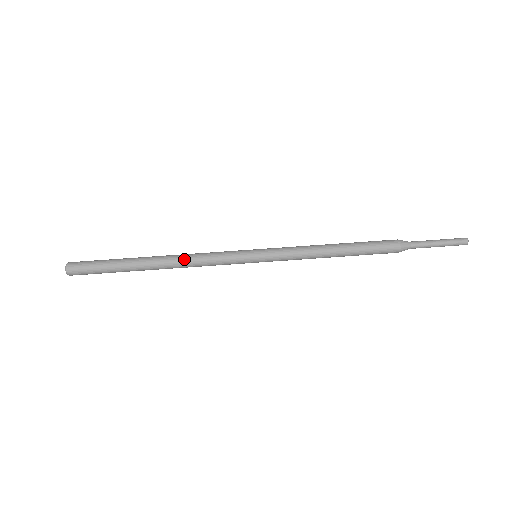
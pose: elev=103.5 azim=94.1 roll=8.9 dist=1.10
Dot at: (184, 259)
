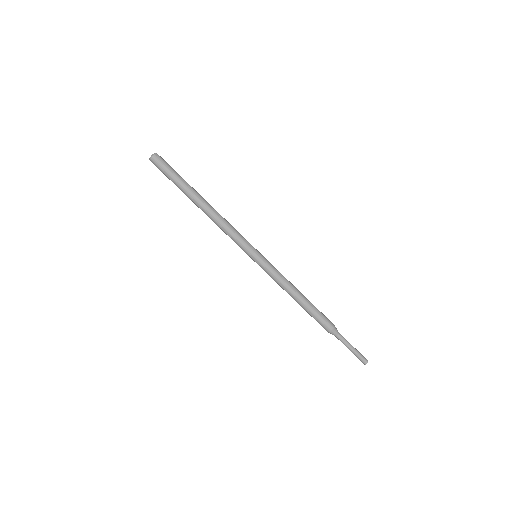
Dot at: (220, 217)
